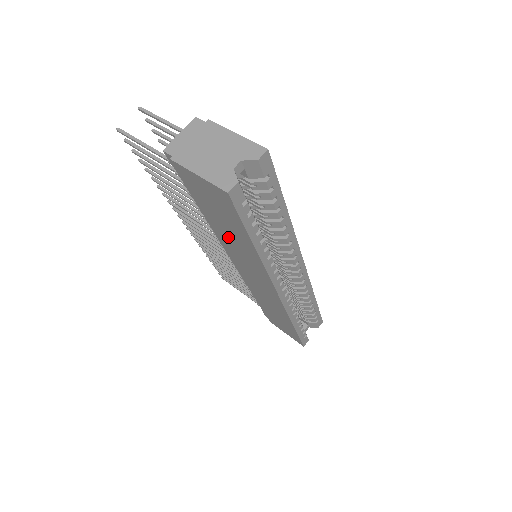
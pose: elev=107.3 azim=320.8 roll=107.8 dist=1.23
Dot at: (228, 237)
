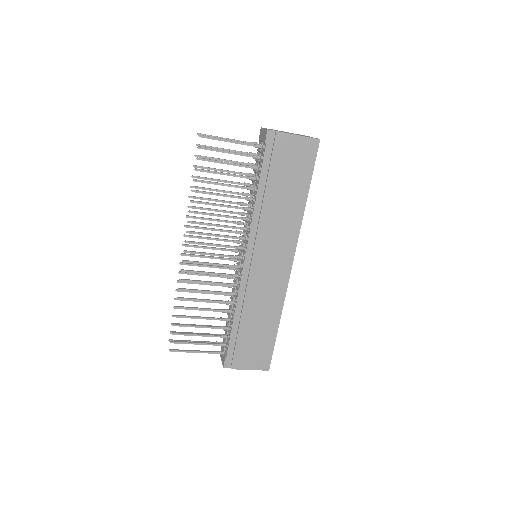
Dot at: (278, 205)
